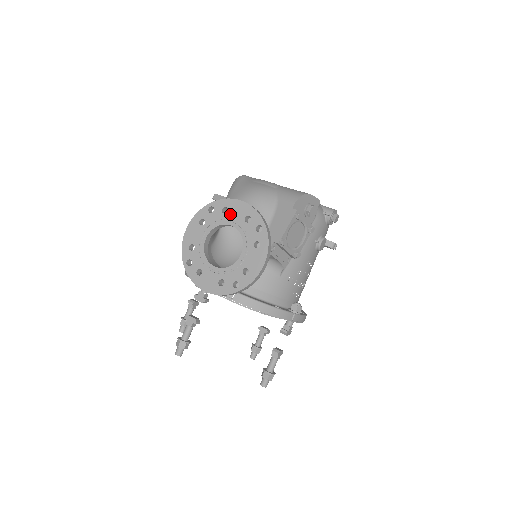
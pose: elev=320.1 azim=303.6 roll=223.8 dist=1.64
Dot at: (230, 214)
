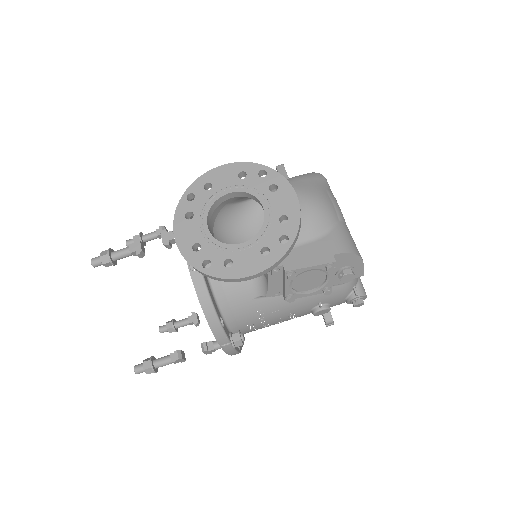
Dot at: (274, 197)
